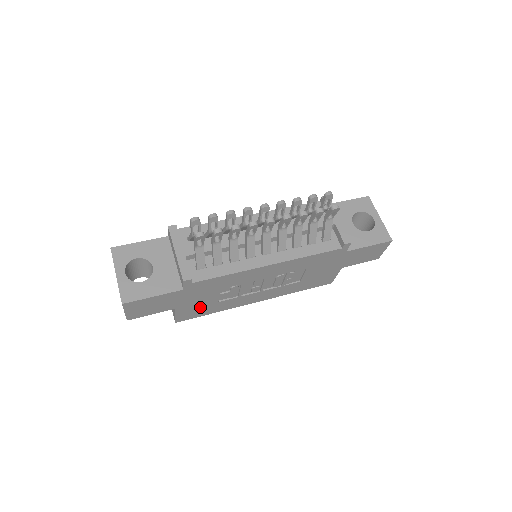
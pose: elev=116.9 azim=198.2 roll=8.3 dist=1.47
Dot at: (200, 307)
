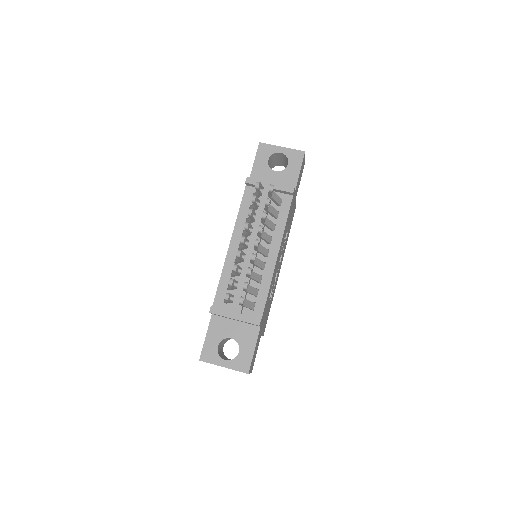
Dot at: (267, 315)
